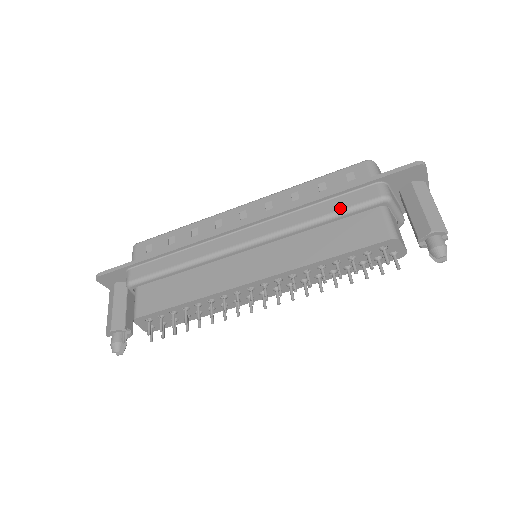
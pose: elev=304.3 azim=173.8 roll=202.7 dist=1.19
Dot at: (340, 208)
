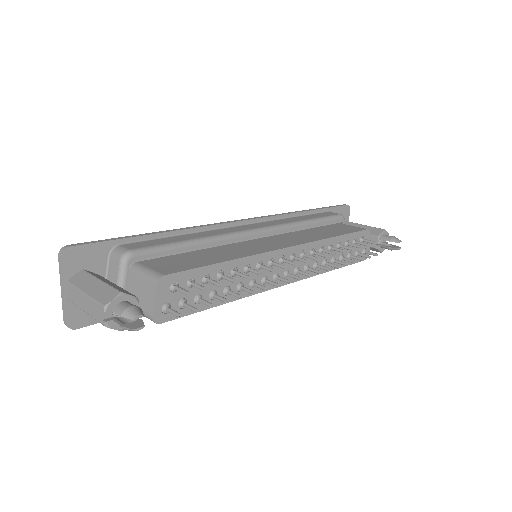
Dot at: (319, 217)
